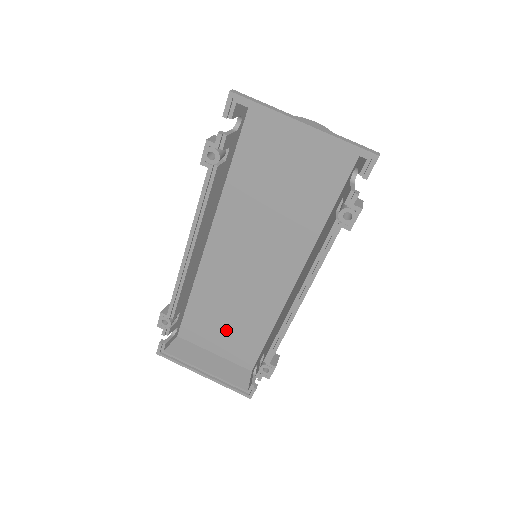
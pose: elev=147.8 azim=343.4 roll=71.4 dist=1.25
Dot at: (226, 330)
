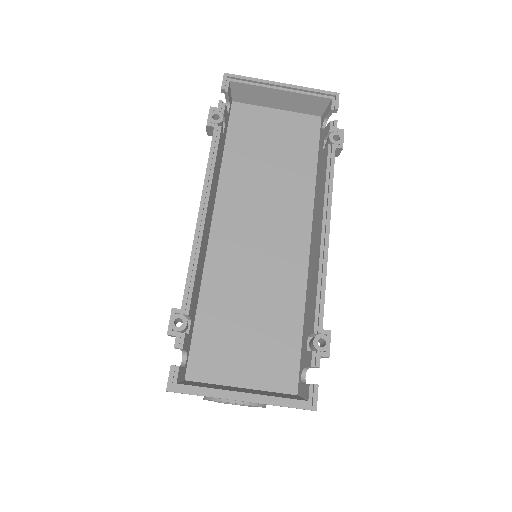
Dot at: (250, 337)
